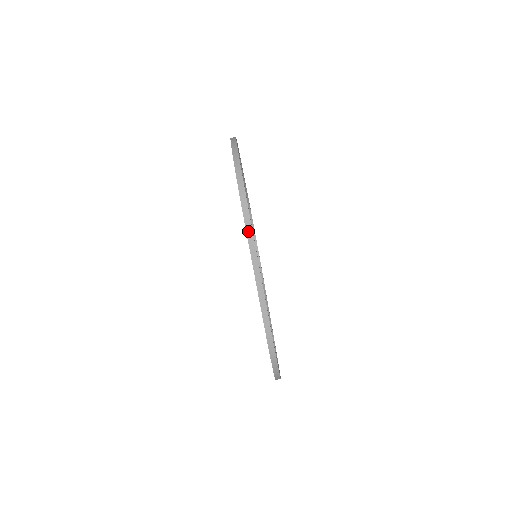
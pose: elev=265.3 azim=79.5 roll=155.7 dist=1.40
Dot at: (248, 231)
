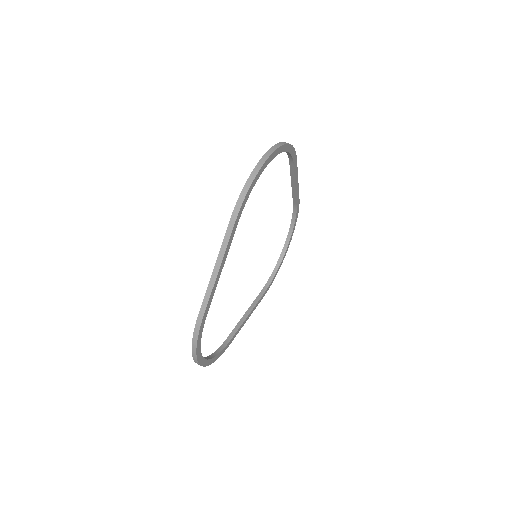
Dot at: (230, 224)
